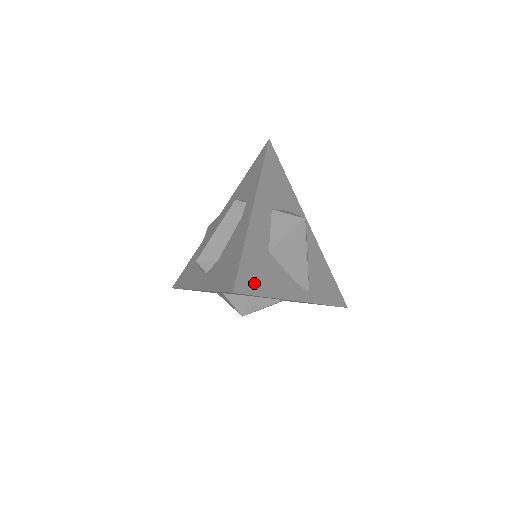
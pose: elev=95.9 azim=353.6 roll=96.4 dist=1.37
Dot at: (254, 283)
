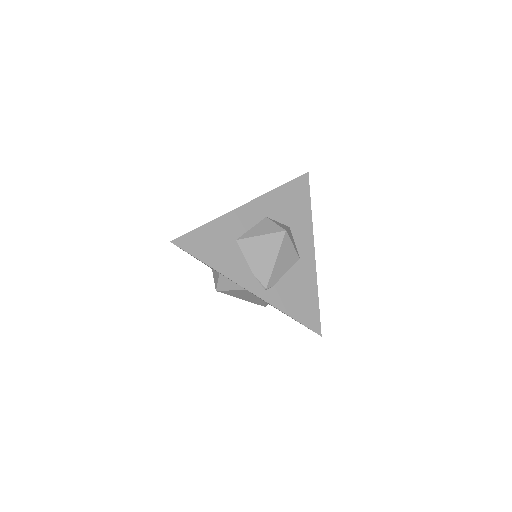
Dot at: (199, 249)
